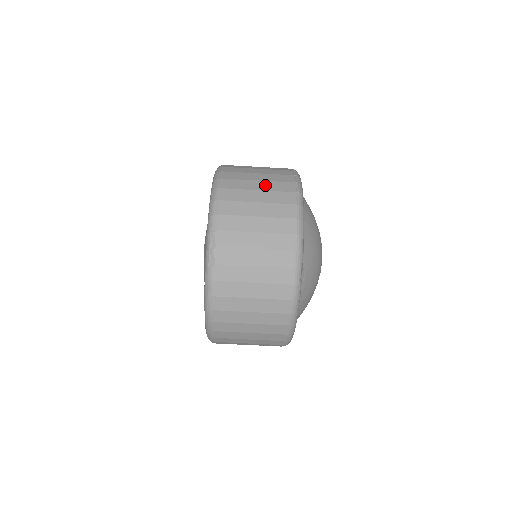
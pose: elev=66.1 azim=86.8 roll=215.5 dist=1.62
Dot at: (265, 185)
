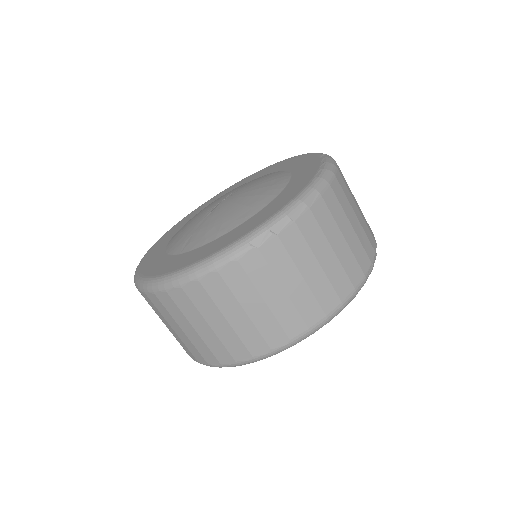
Dot at: (358, 227)
